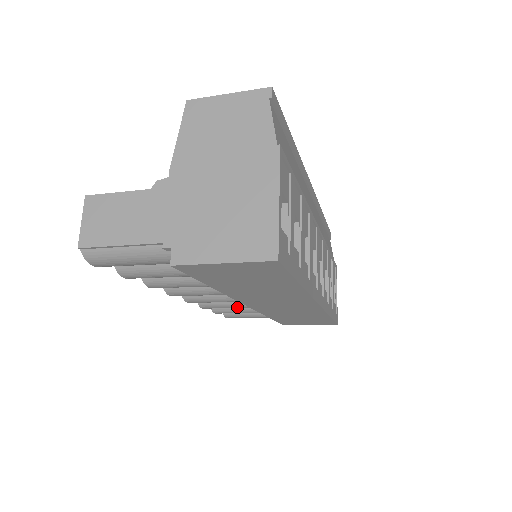
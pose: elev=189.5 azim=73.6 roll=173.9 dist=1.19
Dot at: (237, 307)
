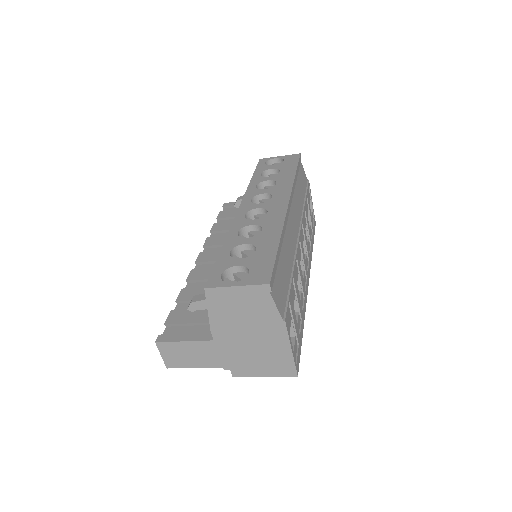
Dot at: occluded
